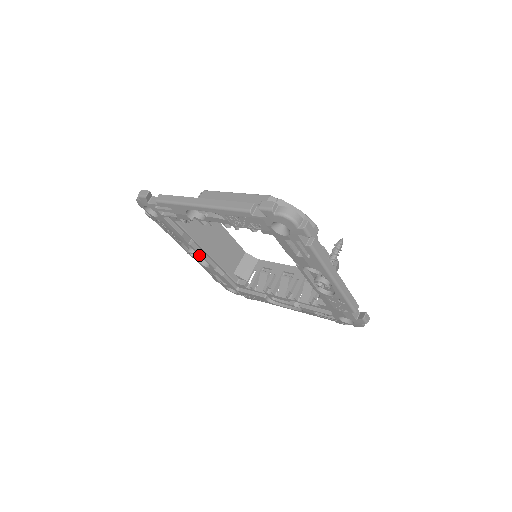
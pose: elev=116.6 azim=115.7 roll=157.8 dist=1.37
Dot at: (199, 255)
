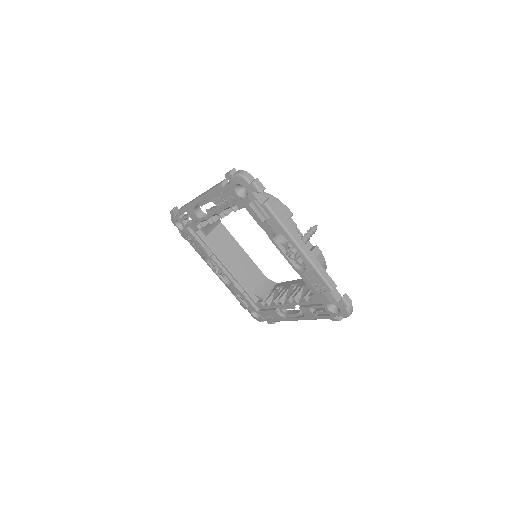
Dot at: (220, 269)
